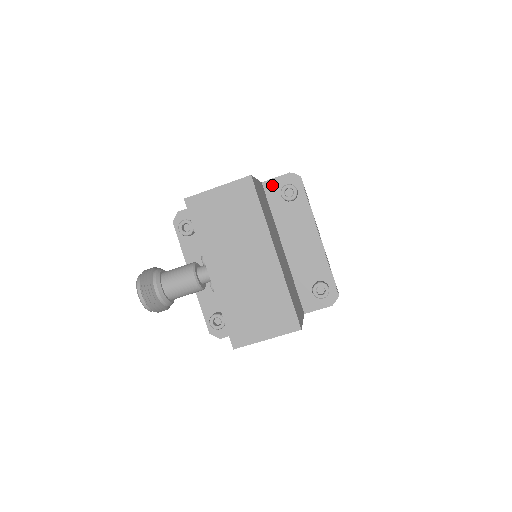
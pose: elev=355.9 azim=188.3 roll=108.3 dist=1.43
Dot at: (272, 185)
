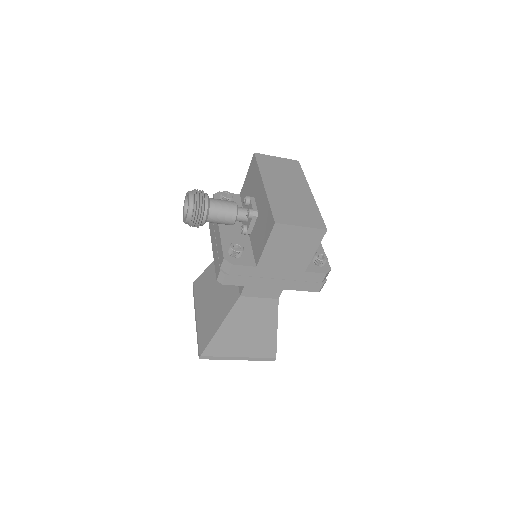
Dot at: occluded
